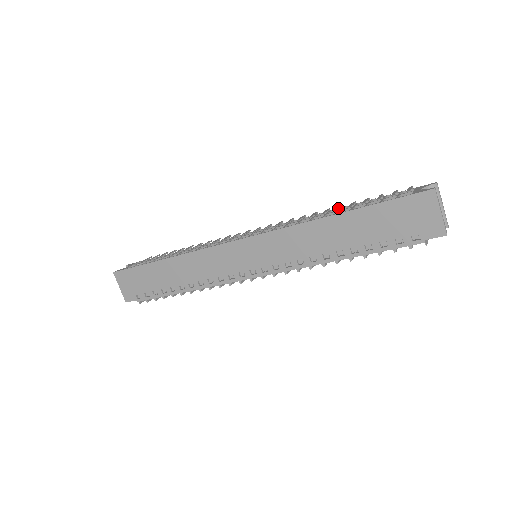
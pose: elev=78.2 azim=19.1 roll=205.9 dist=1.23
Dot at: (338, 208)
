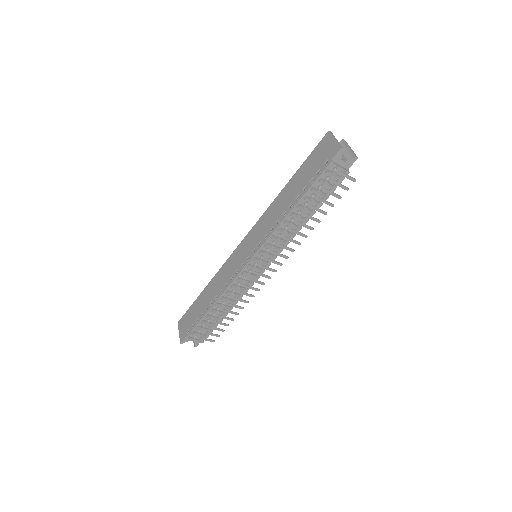
Dot at: occluded
